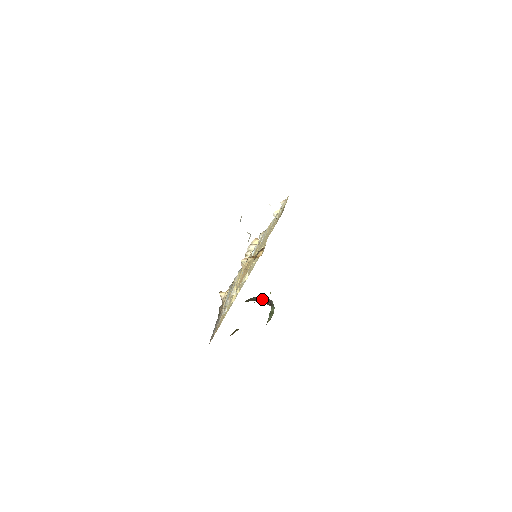
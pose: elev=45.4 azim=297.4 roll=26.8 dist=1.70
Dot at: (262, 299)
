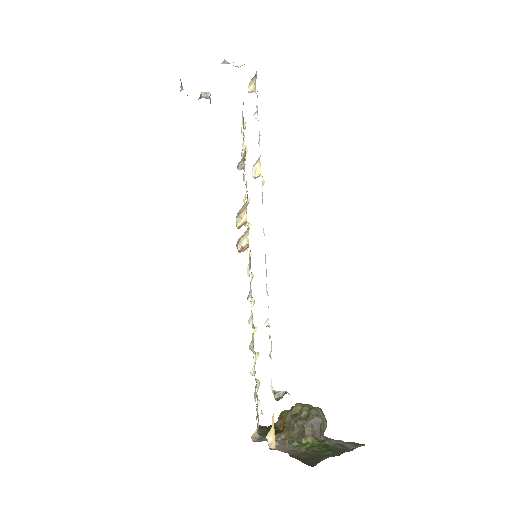
Dot at: (307, 425)
